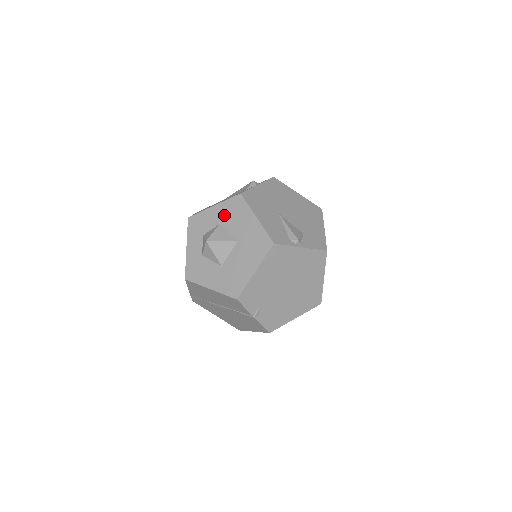
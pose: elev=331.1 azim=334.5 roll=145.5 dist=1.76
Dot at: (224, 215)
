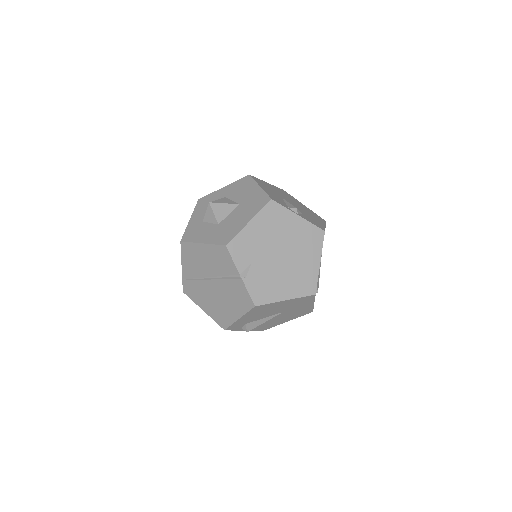
Dot at: (231, 191)
